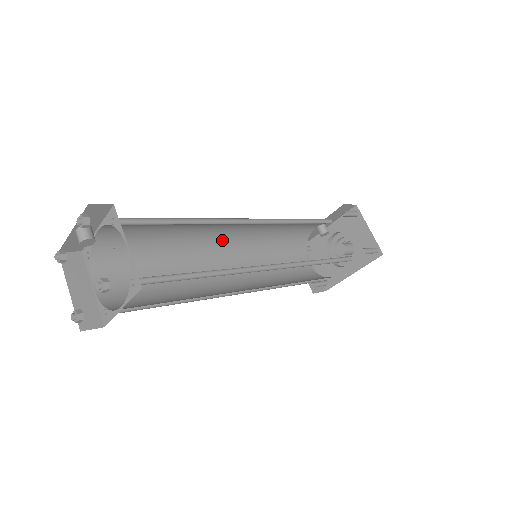
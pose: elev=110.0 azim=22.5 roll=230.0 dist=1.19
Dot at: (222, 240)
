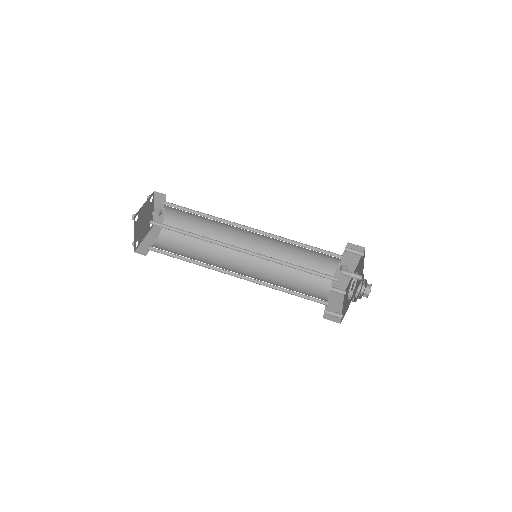
Dot at: (246, 248)
